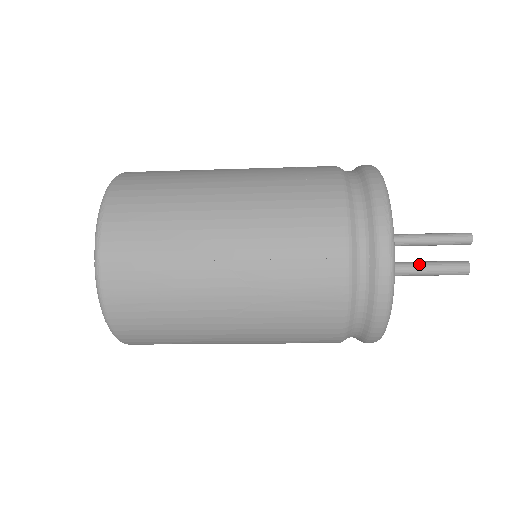
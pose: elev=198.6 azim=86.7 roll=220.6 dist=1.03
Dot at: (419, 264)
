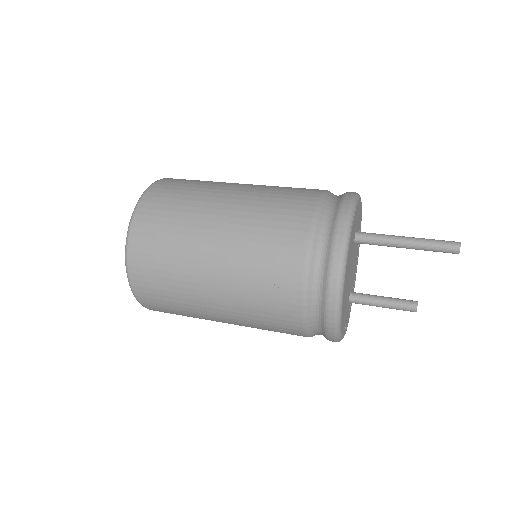
Dot at: (376, 306)
